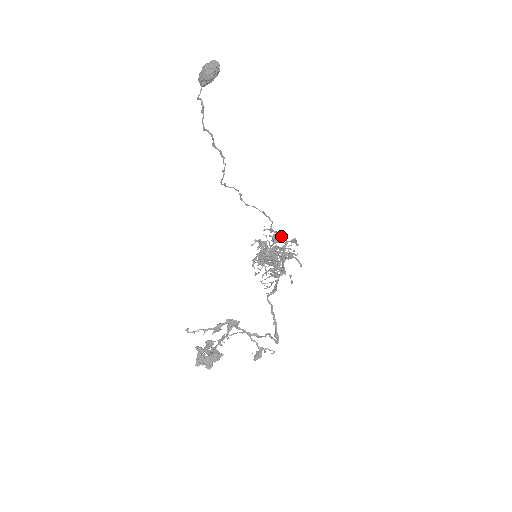
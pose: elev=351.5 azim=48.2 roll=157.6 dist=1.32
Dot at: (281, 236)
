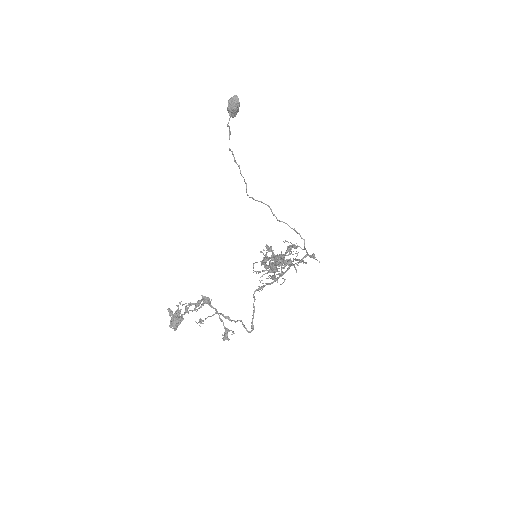
Dot at: (292, 246)
